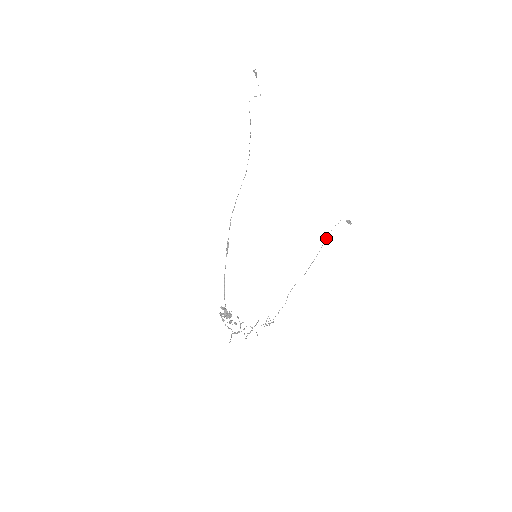
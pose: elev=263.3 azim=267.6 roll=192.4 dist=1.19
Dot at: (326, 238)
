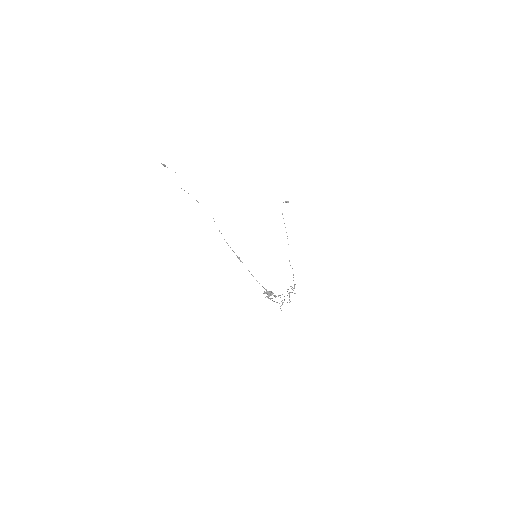
Dot at: occluded
